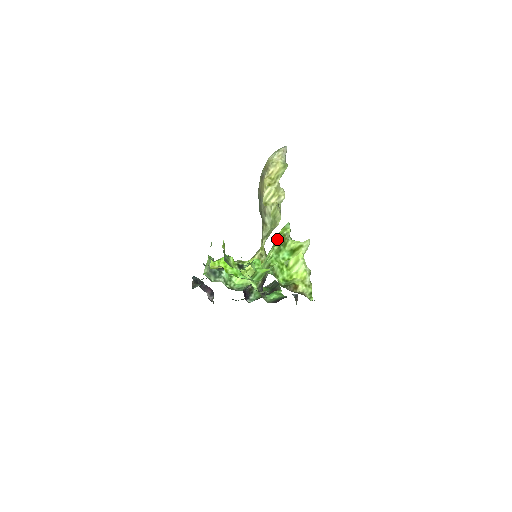
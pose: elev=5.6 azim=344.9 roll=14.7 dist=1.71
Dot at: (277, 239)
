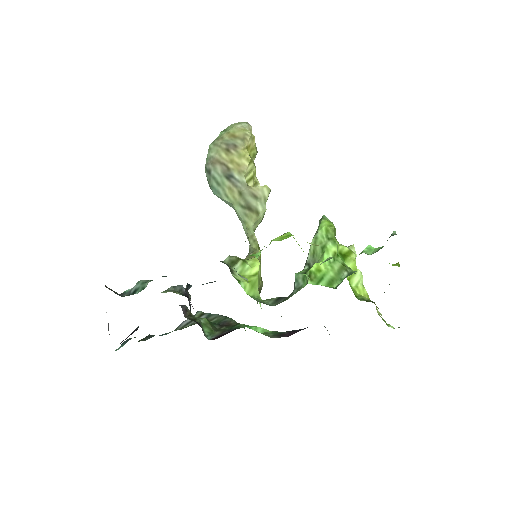
Dot at: (333, 231)
